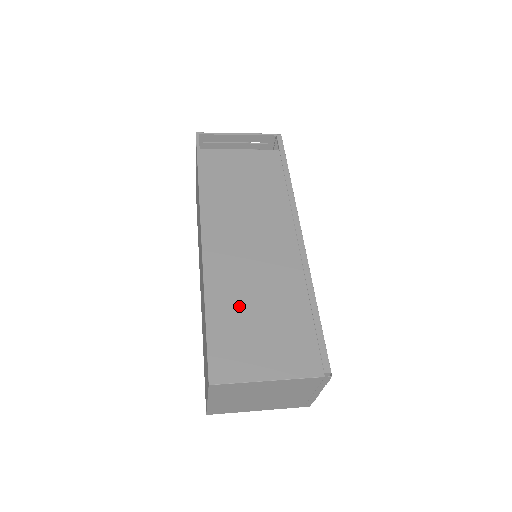
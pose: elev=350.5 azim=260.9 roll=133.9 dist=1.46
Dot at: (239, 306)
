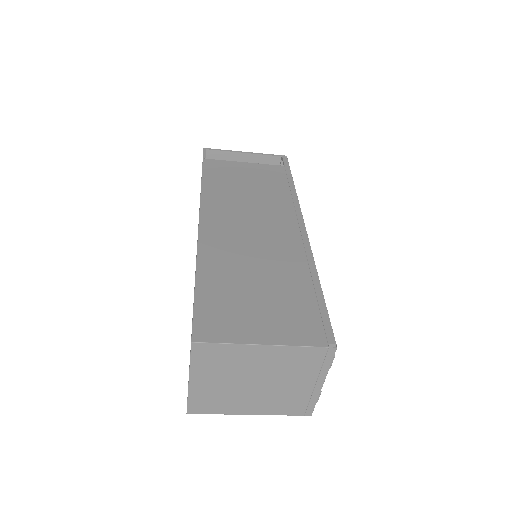
Dot at: (233, 276)
